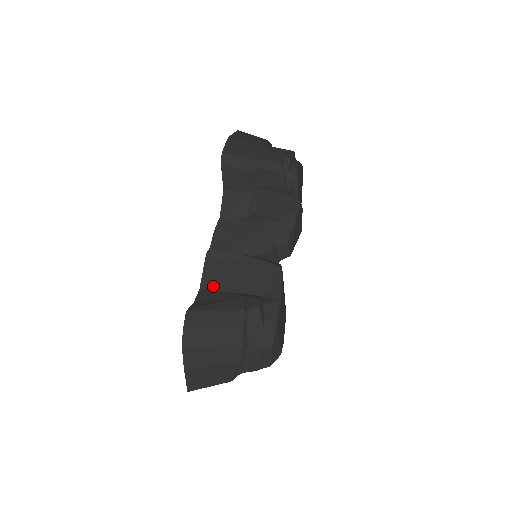
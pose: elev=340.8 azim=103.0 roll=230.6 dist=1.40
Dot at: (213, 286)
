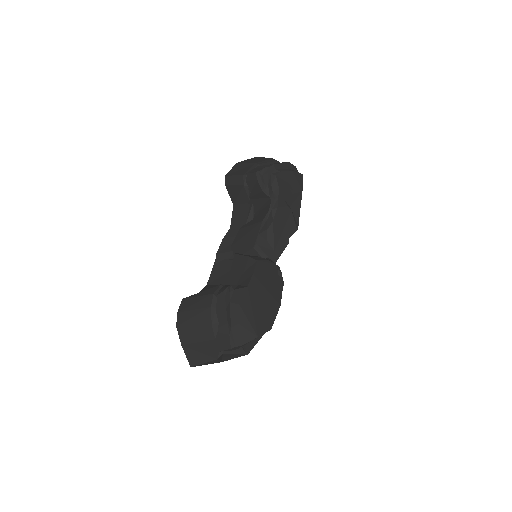
Dot at: (215, 282)
